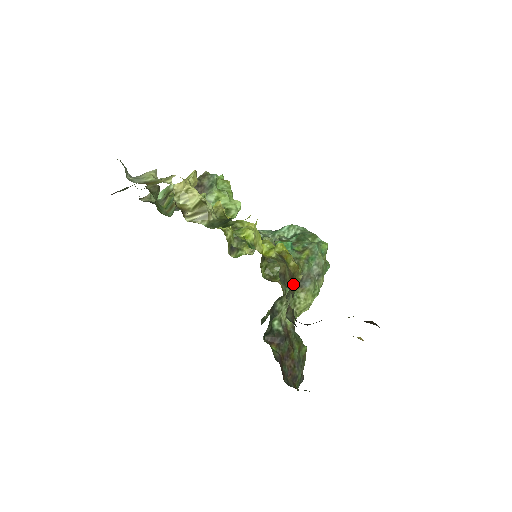
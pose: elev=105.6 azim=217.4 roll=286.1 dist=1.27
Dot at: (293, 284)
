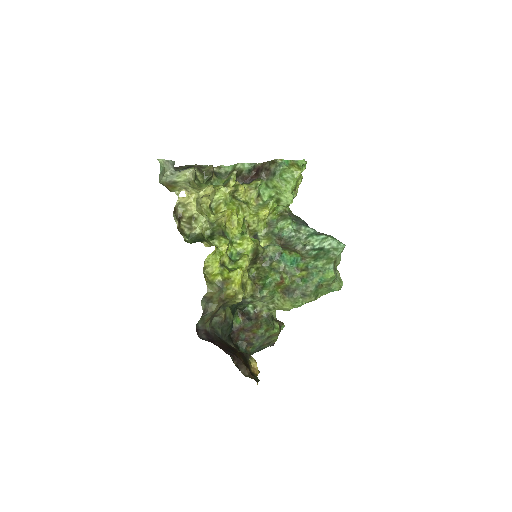
Dot at: (229, 303)
